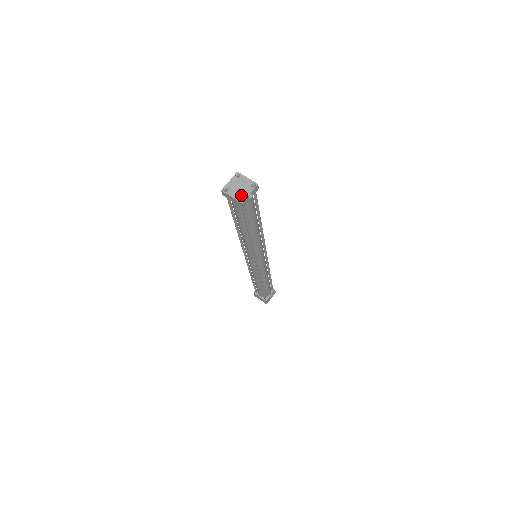
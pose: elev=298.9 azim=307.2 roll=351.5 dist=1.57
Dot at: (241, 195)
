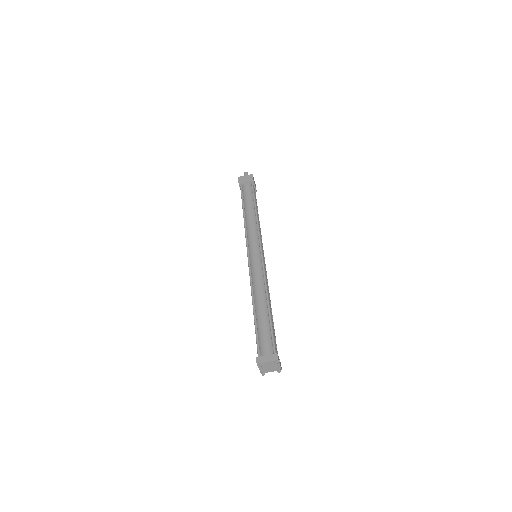
Dot at: (276, 369)
